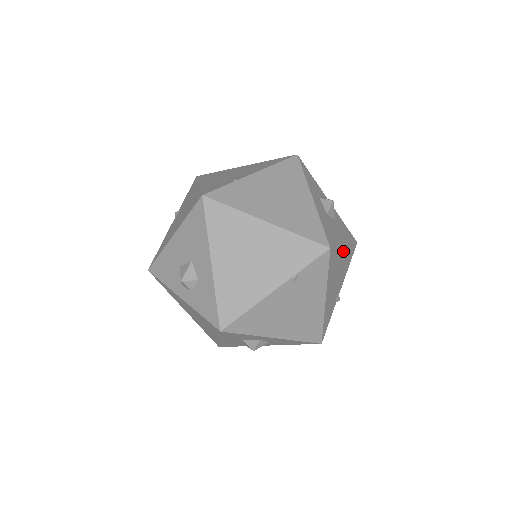
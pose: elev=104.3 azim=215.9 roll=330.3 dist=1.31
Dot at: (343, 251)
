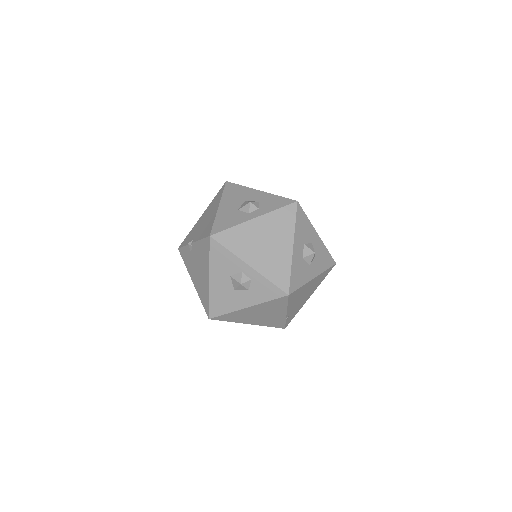
Dot at: occluded
